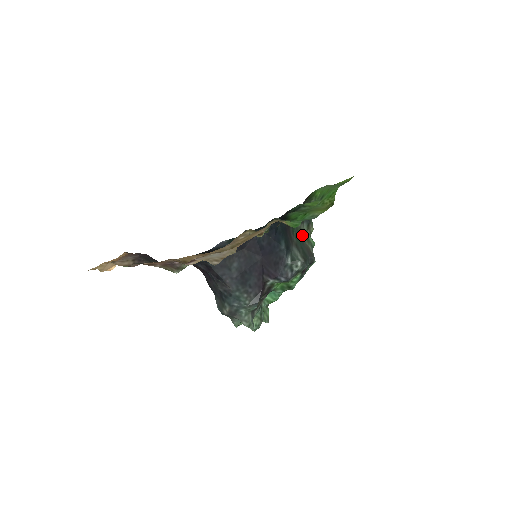
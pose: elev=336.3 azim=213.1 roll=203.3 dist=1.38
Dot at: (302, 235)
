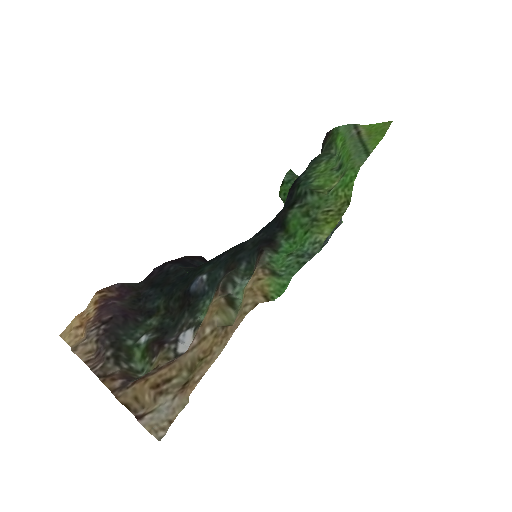
Dot at: occluded
